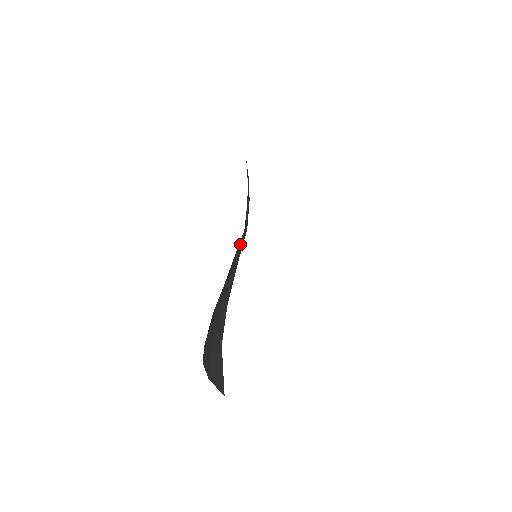
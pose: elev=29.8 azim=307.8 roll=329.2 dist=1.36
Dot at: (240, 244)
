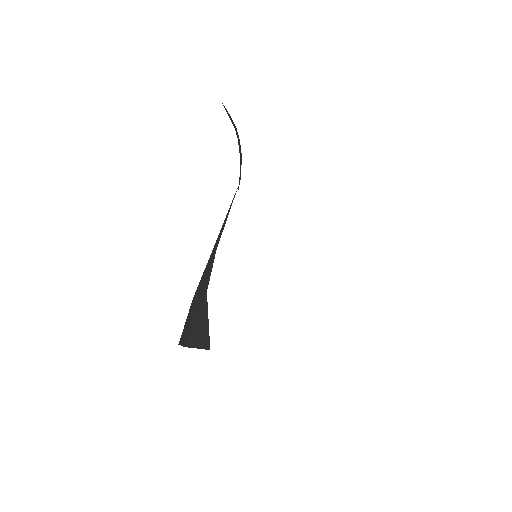
Dot at: (232, 200)
